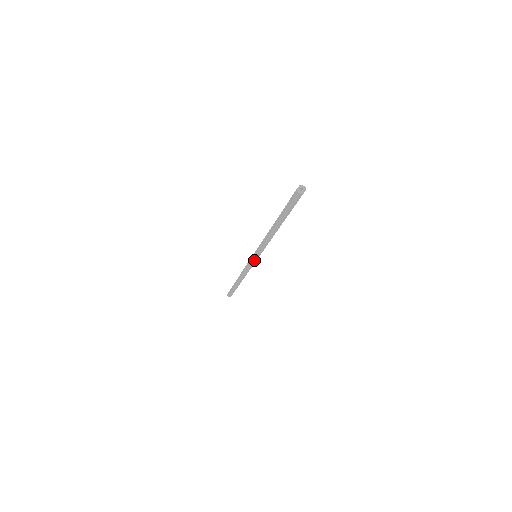
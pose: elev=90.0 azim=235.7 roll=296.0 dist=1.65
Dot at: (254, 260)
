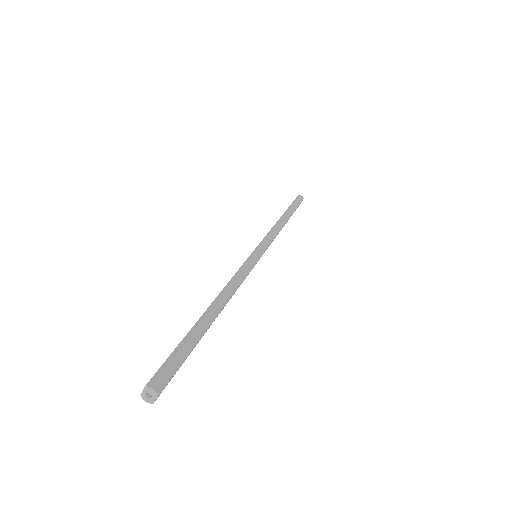
Dot at: occluded
